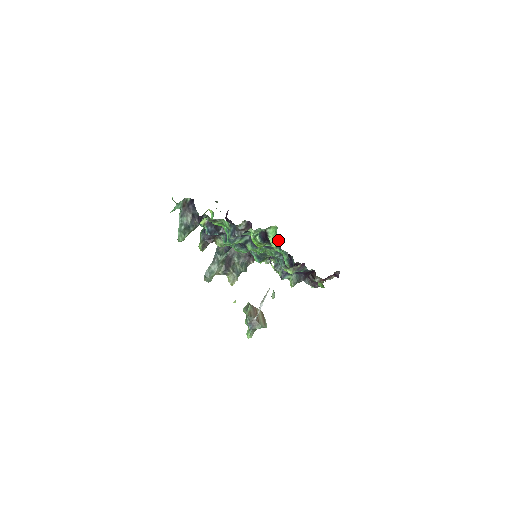
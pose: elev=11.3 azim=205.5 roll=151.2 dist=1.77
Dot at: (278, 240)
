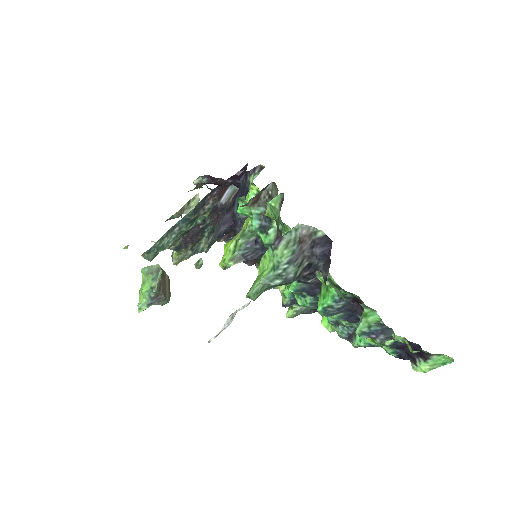
Dot at: occluded
